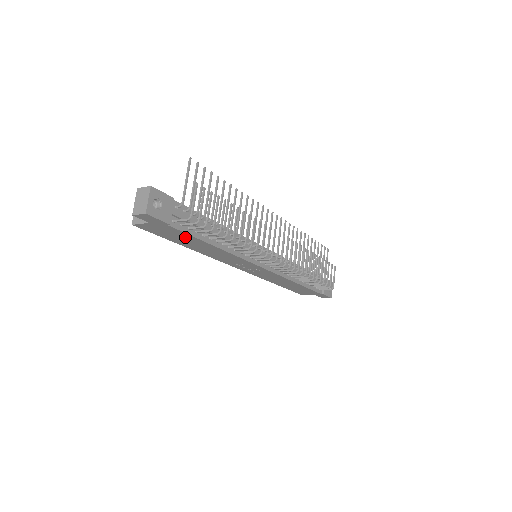
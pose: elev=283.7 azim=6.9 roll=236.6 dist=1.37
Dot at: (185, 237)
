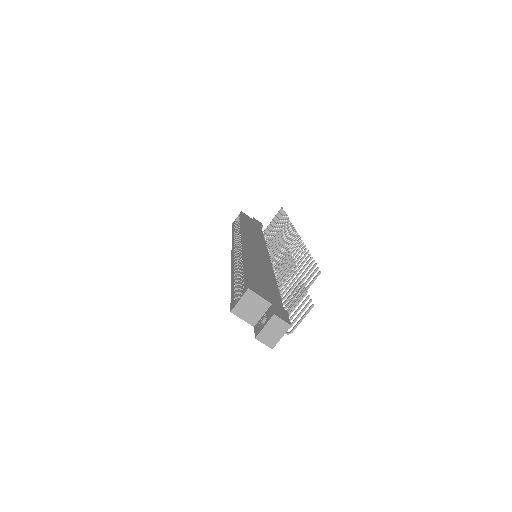
Dot at: occluded
